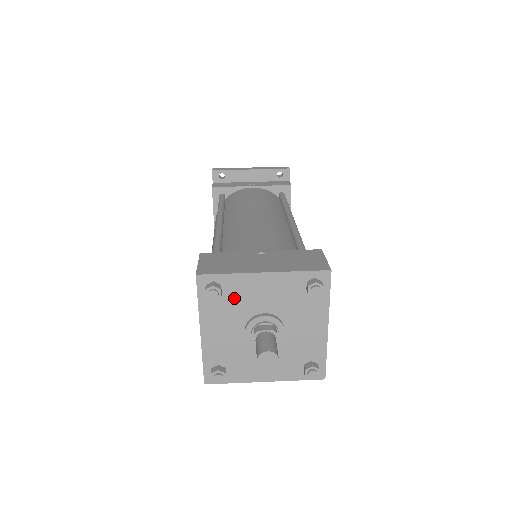
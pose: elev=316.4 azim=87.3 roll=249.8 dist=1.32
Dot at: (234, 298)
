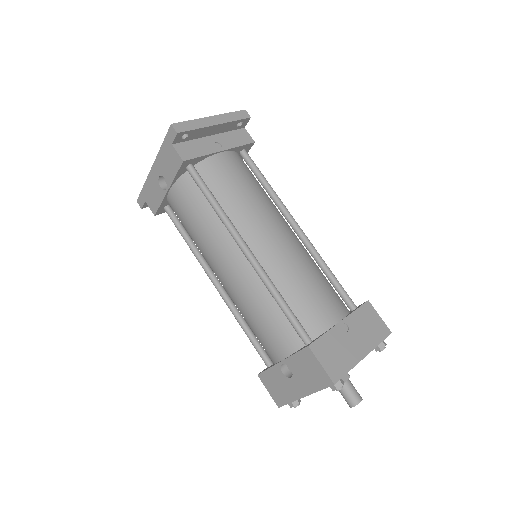
Dot at: occluded
